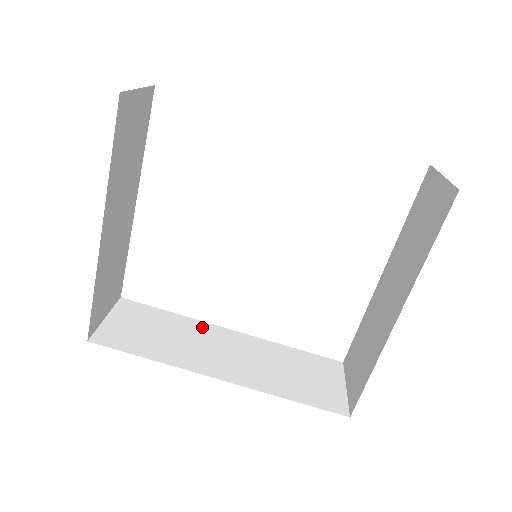
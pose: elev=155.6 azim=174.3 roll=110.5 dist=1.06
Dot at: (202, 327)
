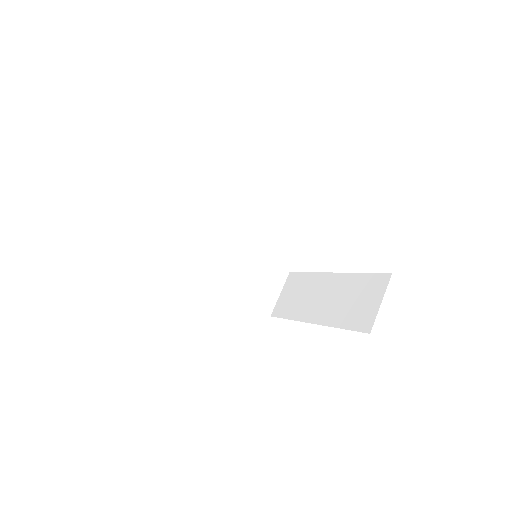
Dot at: (211, 230)
